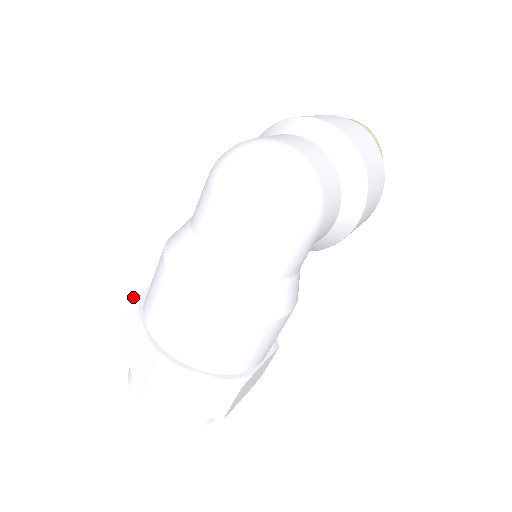
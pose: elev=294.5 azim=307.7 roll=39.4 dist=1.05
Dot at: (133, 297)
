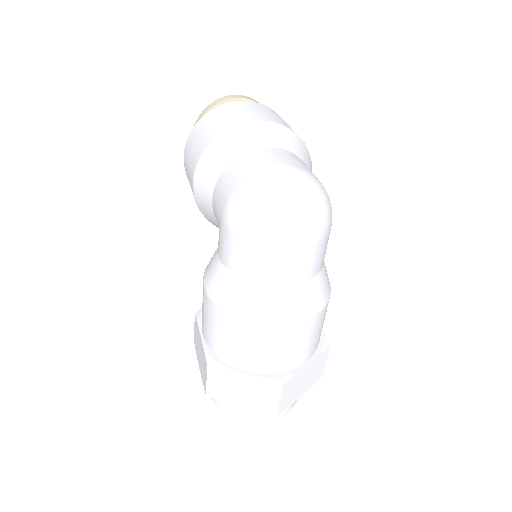
Dot at: (207, 363)
